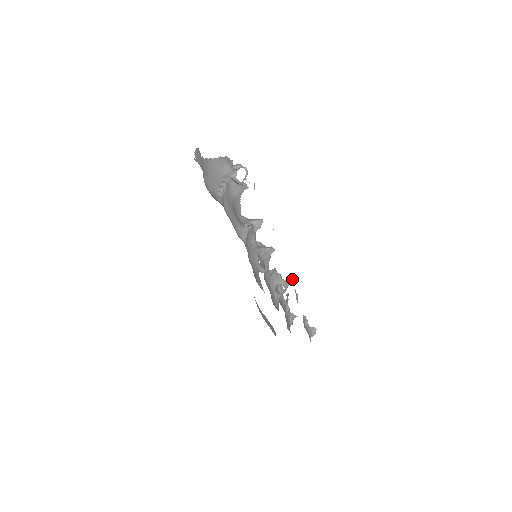
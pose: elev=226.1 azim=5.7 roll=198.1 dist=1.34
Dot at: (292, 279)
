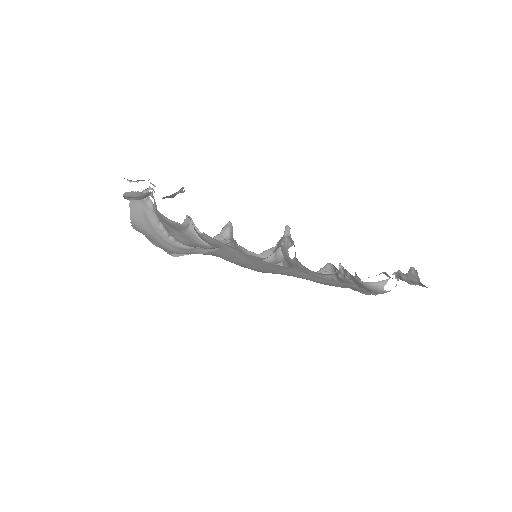
Dot at: (287, 228)
